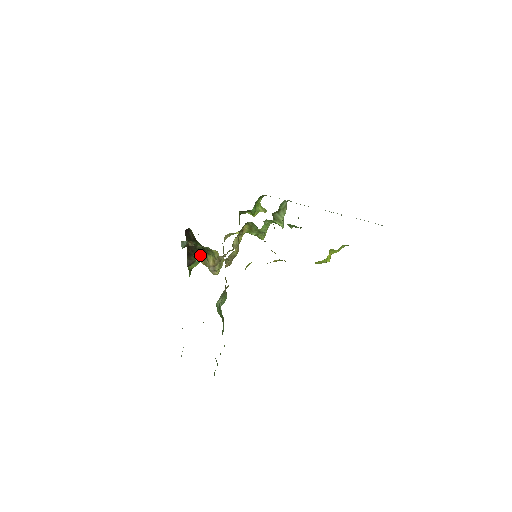
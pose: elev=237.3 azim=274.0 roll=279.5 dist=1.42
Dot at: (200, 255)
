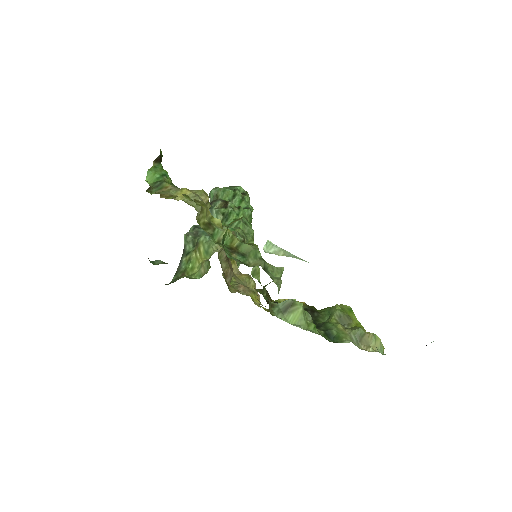
Dot at: occluded
